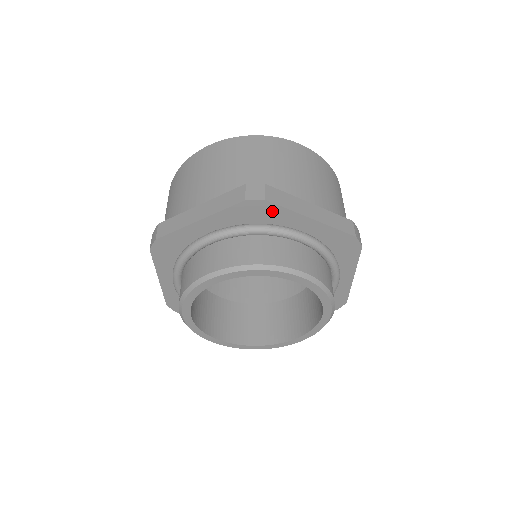
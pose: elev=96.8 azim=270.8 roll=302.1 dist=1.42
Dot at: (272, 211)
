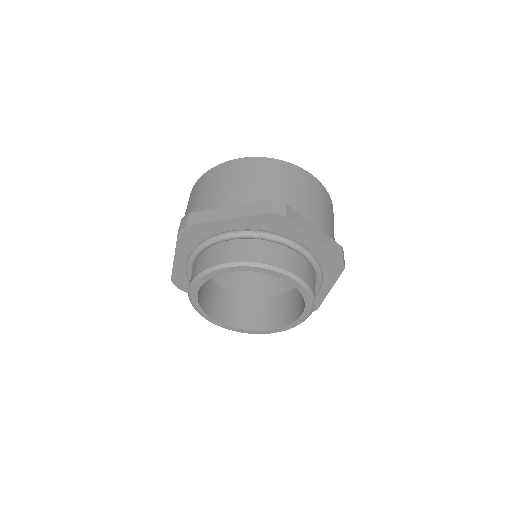
Dot at: (287, 226)
